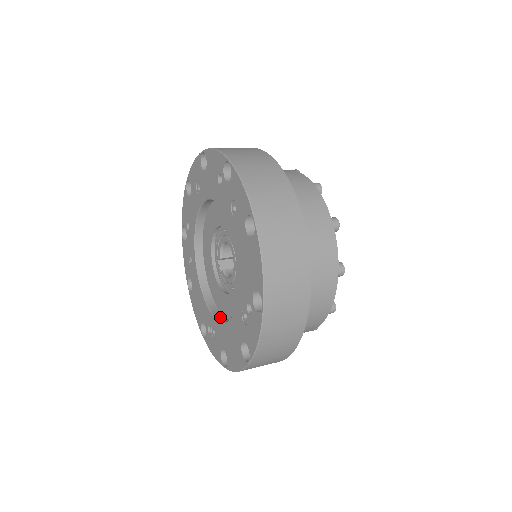
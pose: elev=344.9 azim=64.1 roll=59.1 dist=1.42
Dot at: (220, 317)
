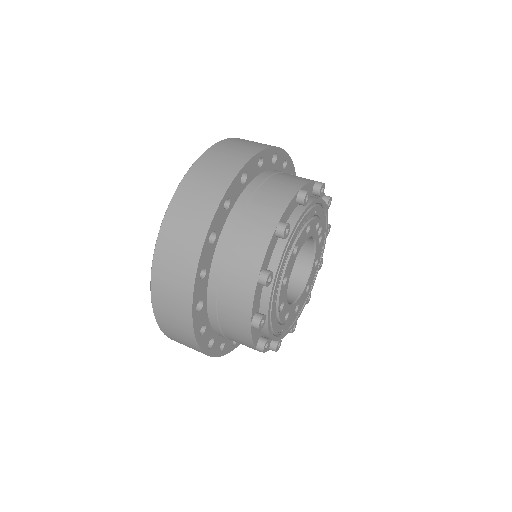
Dot at: occluded
